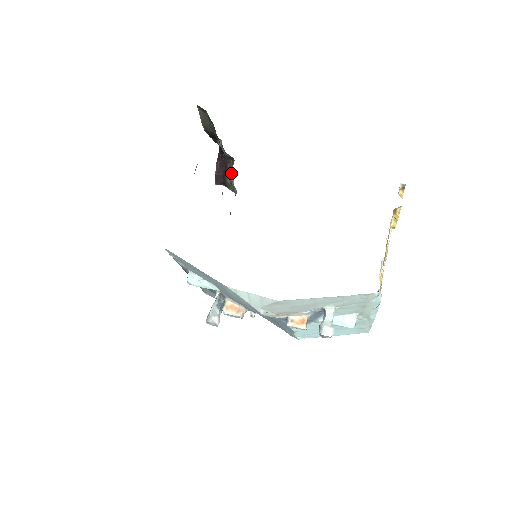
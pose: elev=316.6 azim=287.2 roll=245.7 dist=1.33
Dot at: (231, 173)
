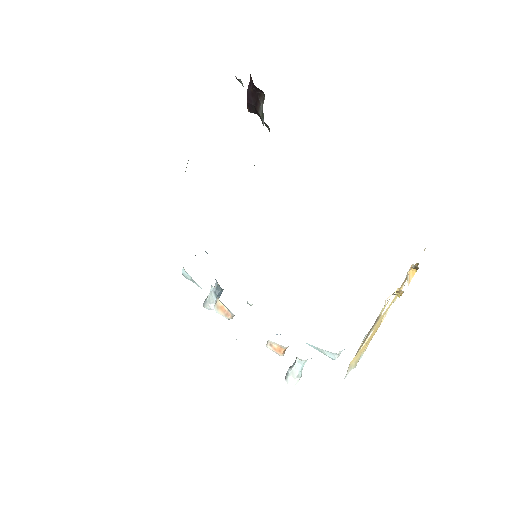
Dot at: (262, 110)
